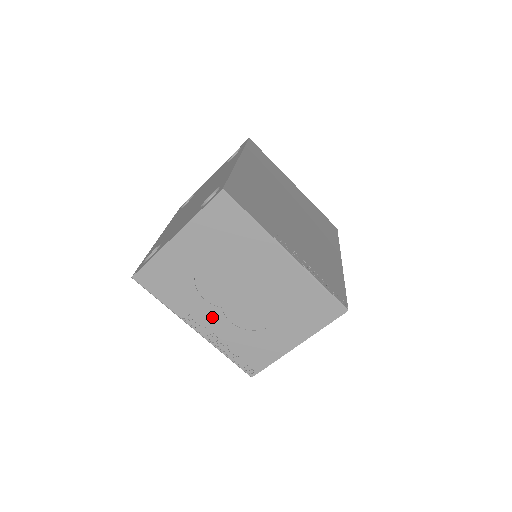
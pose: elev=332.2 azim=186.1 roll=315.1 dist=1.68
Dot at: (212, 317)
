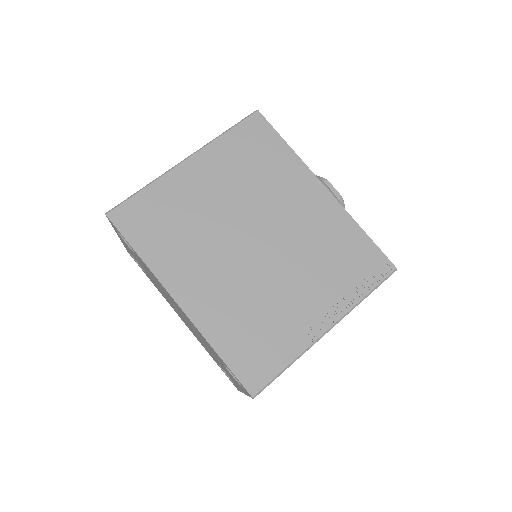
Dot at: occluded
